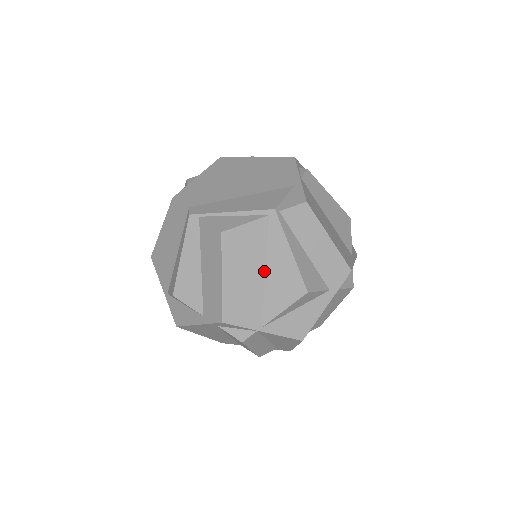
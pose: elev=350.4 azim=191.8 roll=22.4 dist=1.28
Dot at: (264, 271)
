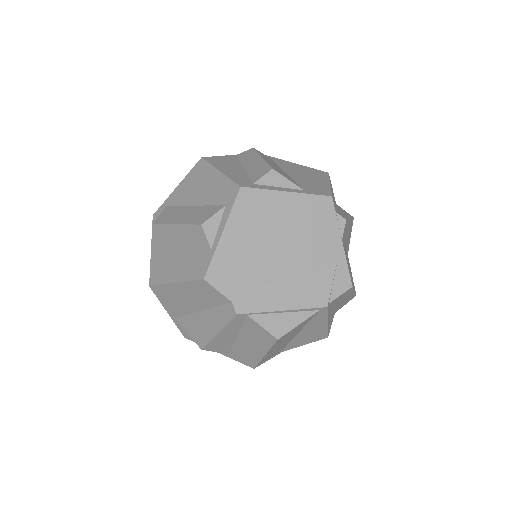
Dot at: (297, 333)
